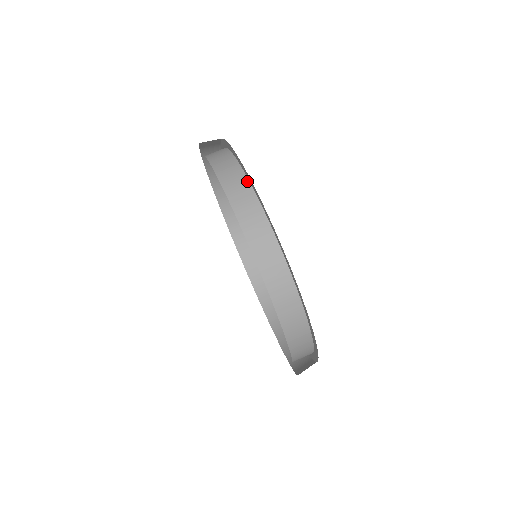
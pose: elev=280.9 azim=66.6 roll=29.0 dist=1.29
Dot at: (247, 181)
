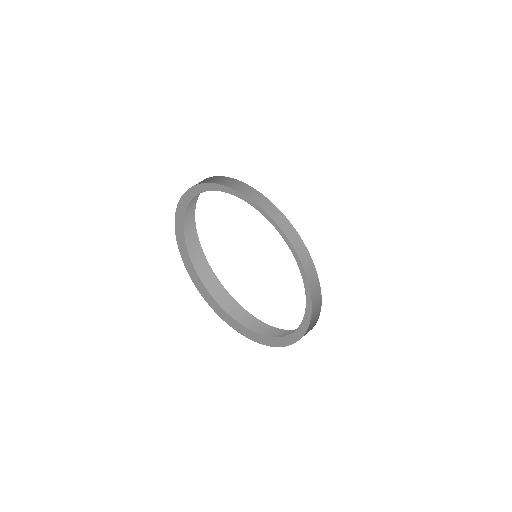
Dot at: (194, 224)
